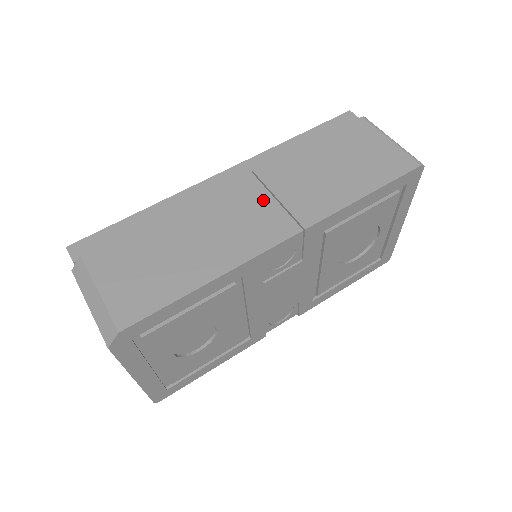
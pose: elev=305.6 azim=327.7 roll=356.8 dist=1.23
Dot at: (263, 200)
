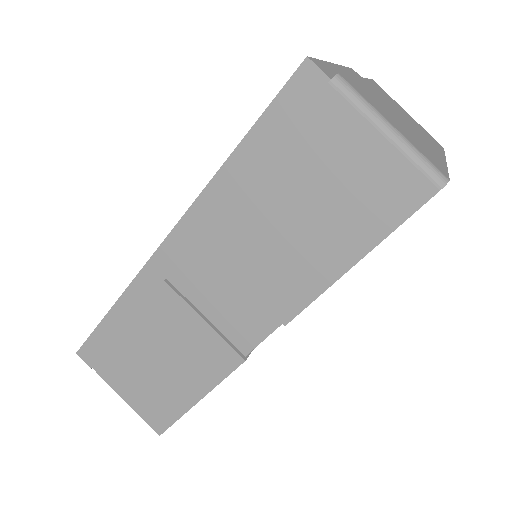
Dot at: (226, 282)
